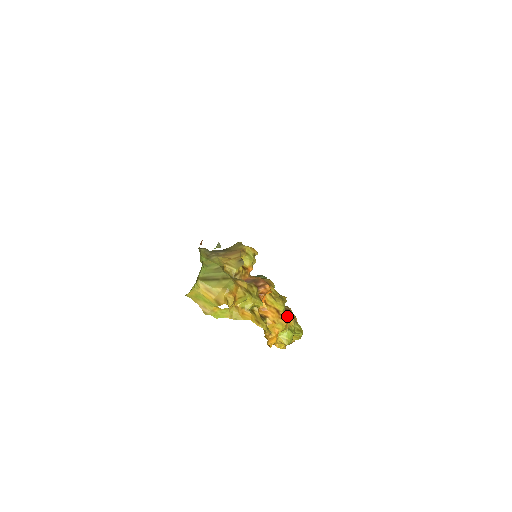
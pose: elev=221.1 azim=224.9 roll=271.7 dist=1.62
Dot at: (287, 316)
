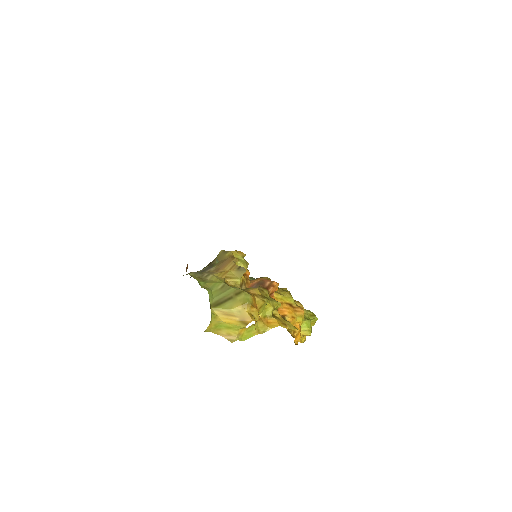
Dot at: occluded
